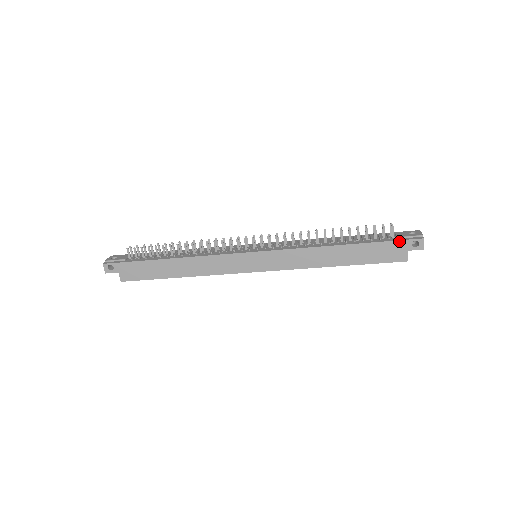
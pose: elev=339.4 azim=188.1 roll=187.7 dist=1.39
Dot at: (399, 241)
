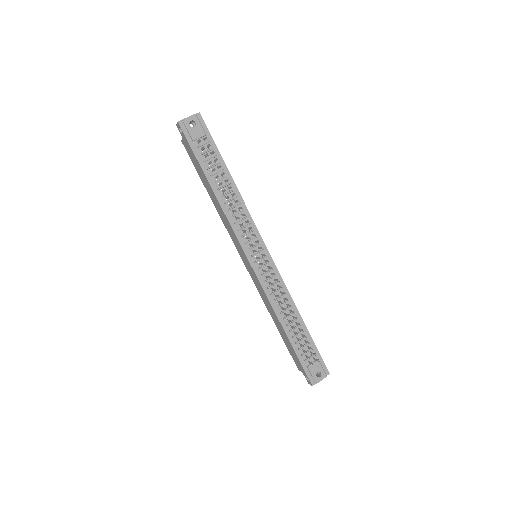
Dot at: (304, 369)
